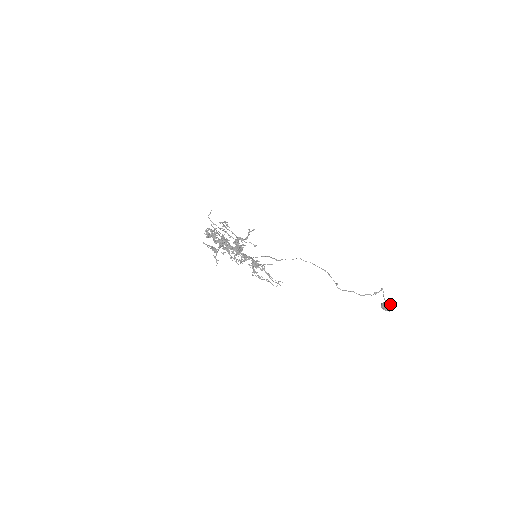
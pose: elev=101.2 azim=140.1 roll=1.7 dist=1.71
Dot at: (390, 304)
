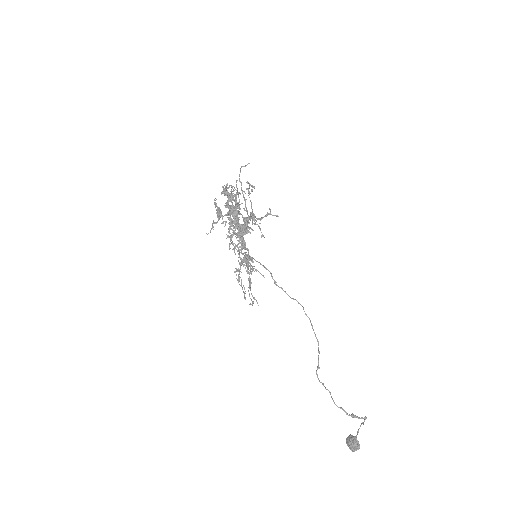
Dot at: (359, 444)
